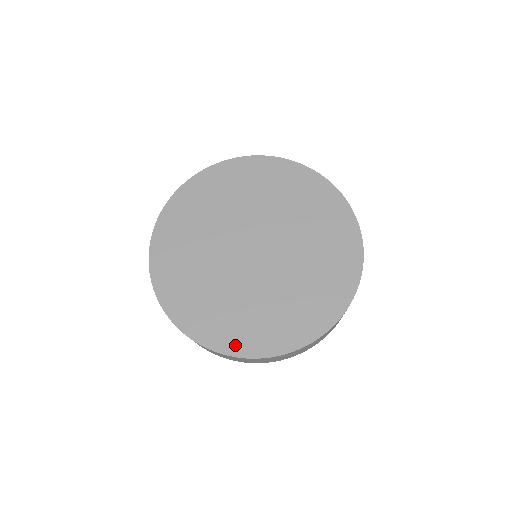
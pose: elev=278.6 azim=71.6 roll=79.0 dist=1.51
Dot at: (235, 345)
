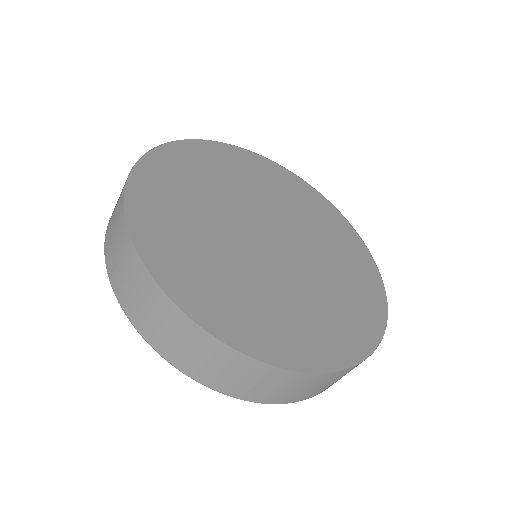
Dot at: (351, 348)
